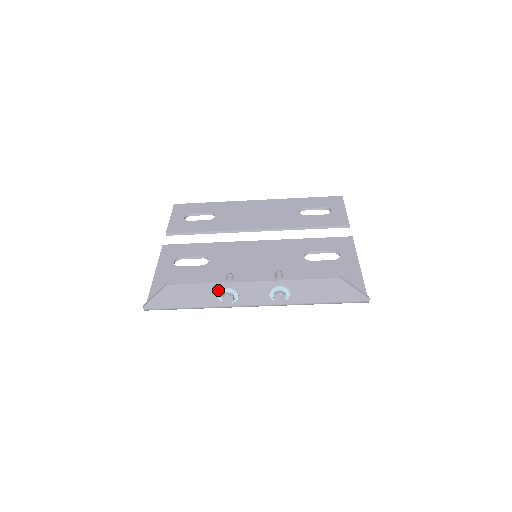
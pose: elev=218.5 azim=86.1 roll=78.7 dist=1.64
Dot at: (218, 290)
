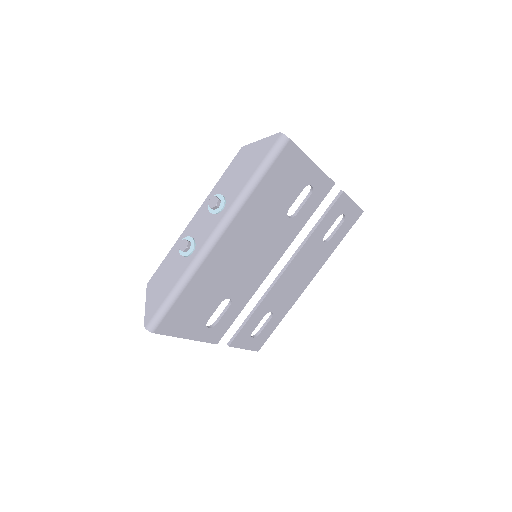
Dot at: (179, 251)
